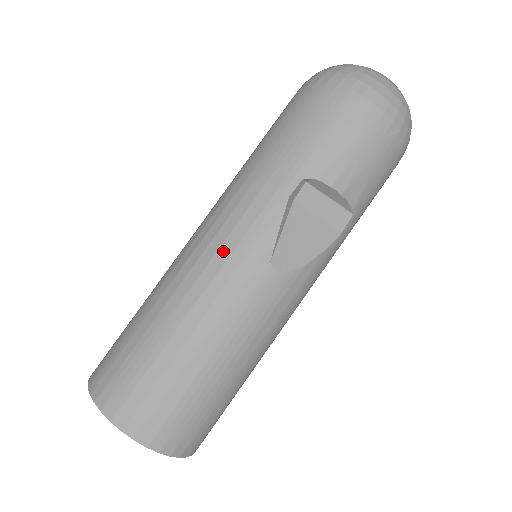
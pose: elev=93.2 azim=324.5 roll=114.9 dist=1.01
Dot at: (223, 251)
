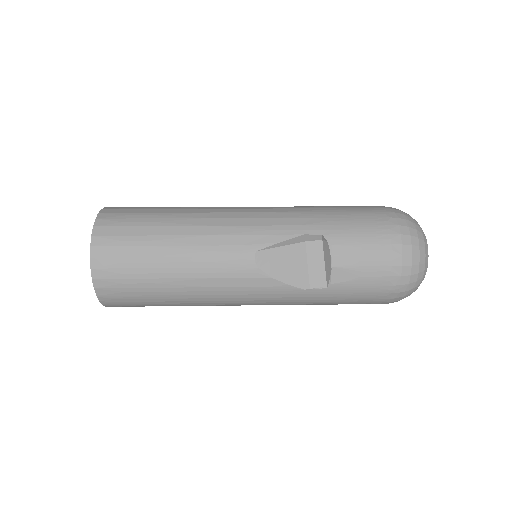
Dot at: (243, 221)
